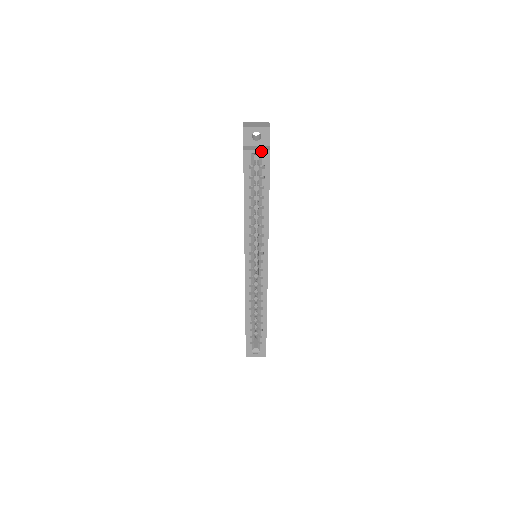
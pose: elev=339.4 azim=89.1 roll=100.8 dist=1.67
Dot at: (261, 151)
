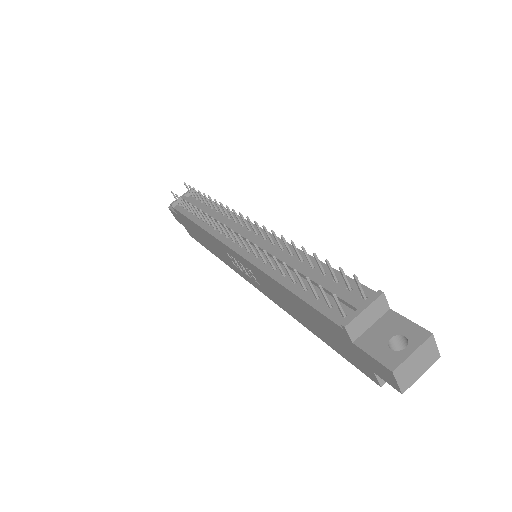
Dot at: occluded
